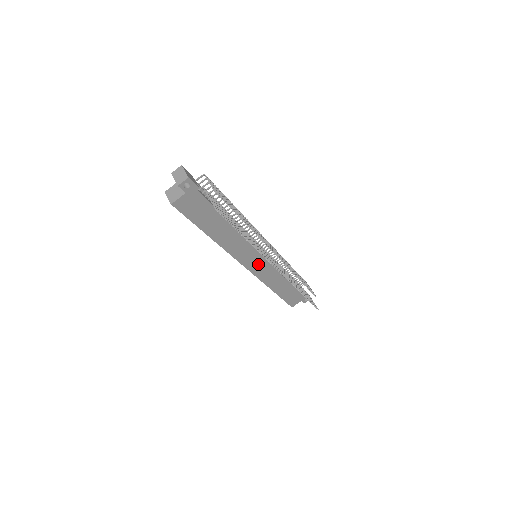
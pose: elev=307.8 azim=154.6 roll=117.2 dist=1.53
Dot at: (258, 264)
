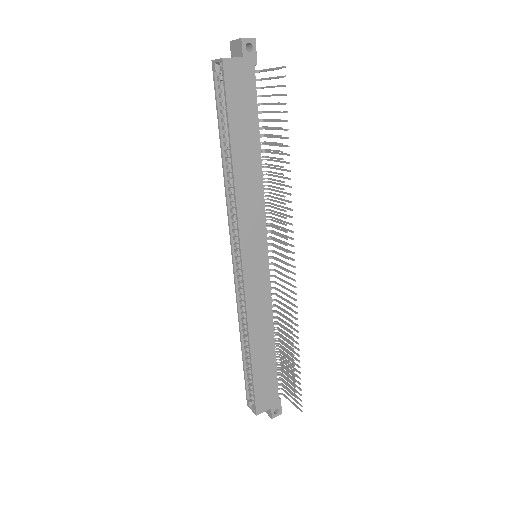
Dot at: (256, 267)
